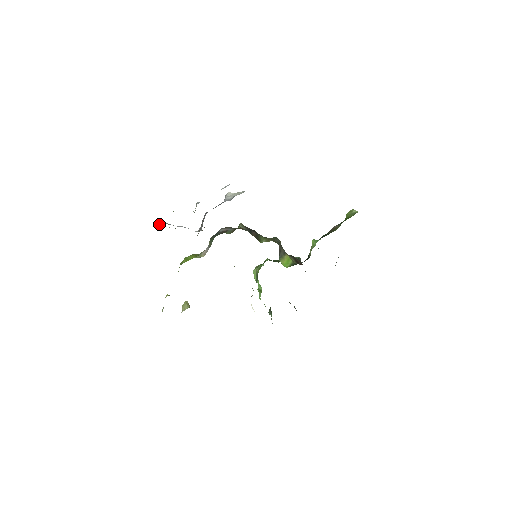
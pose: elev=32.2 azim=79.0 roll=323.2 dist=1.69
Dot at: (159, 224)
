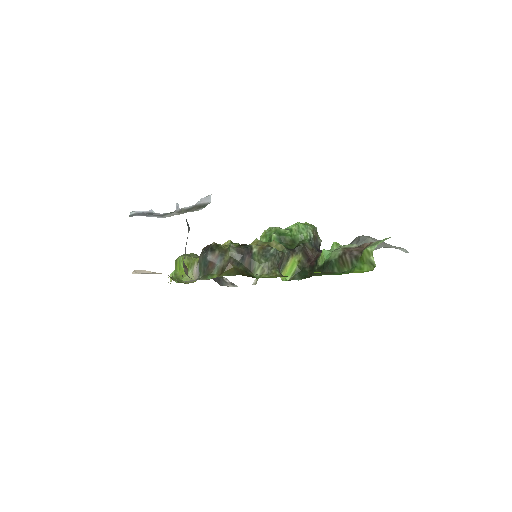
Dot at: occluded
